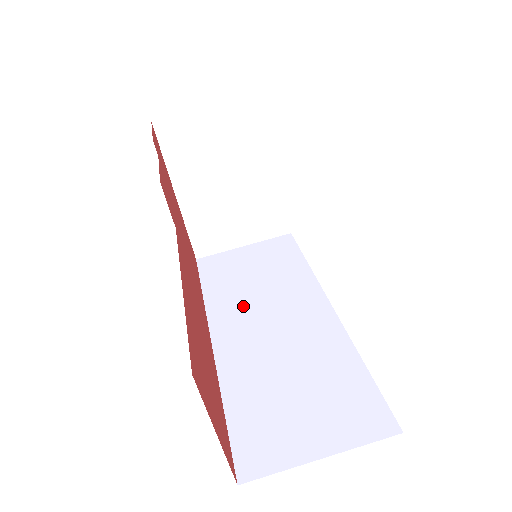
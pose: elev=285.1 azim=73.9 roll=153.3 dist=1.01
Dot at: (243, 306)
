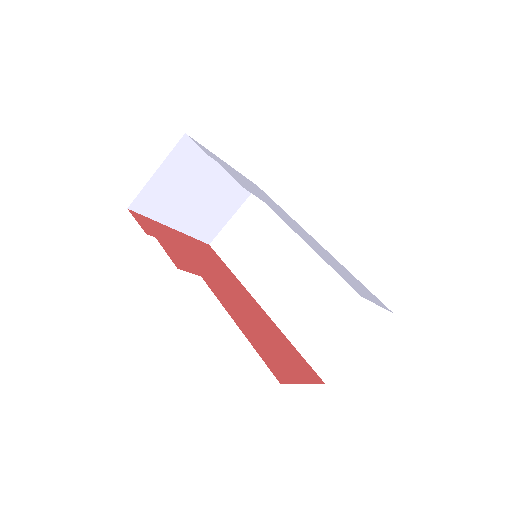
Dot at: (263, 270)
